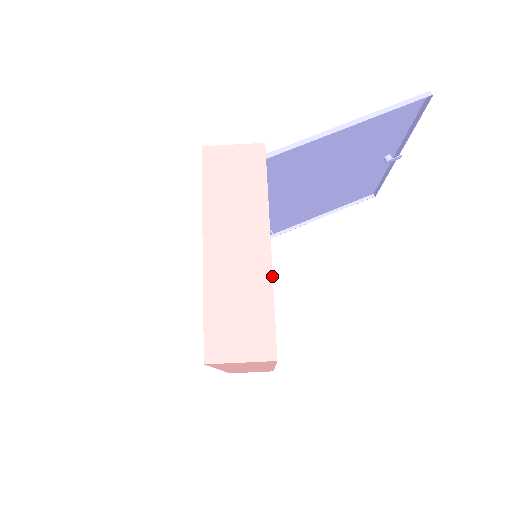
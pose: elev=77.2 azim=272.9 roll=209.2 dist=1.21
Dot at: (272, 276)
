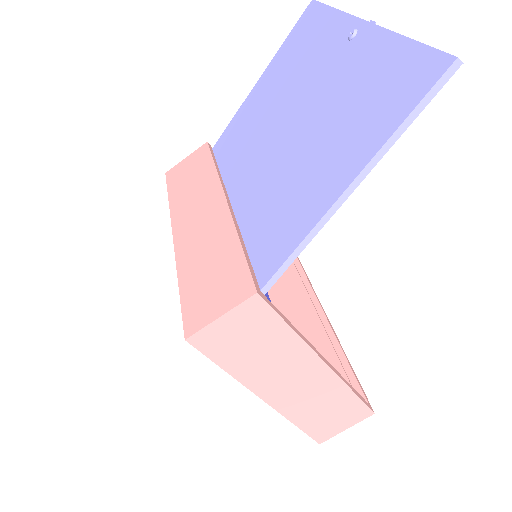
Dot at: (341, 380)
